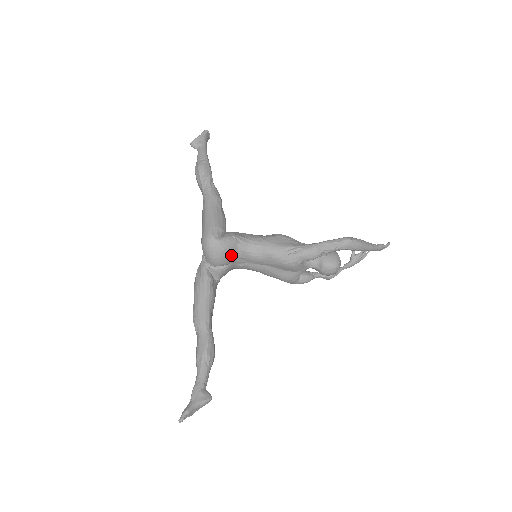
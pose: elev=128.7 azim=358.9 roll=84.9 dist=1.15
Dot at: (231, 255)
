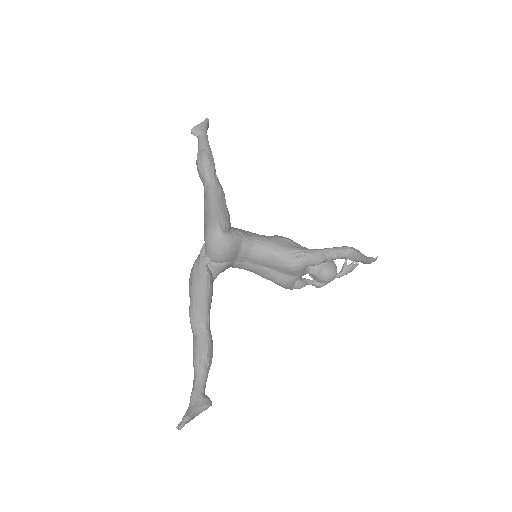
Dot at: (235, 252)
